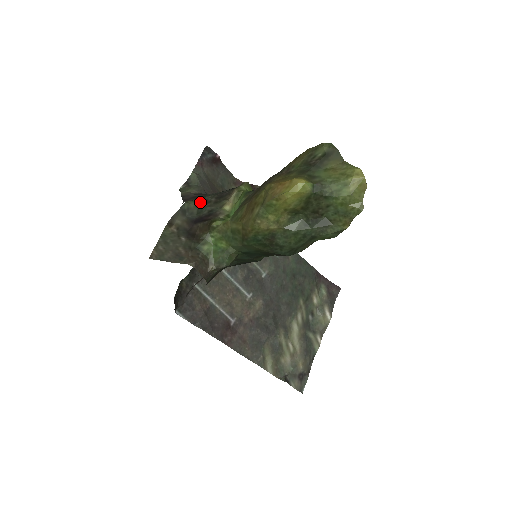
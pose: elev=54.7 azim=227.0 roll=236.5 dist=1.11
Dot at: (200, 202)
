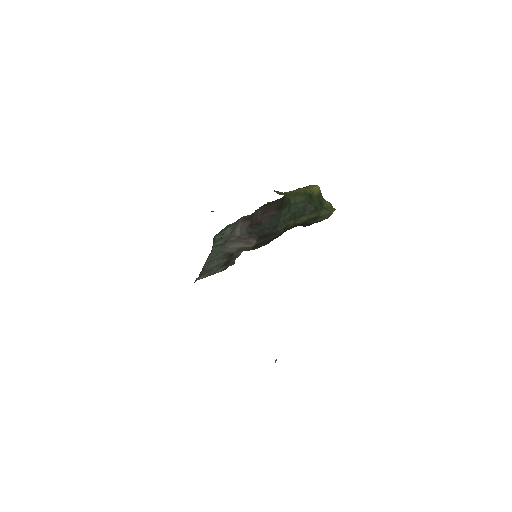
Dot at: occluded
